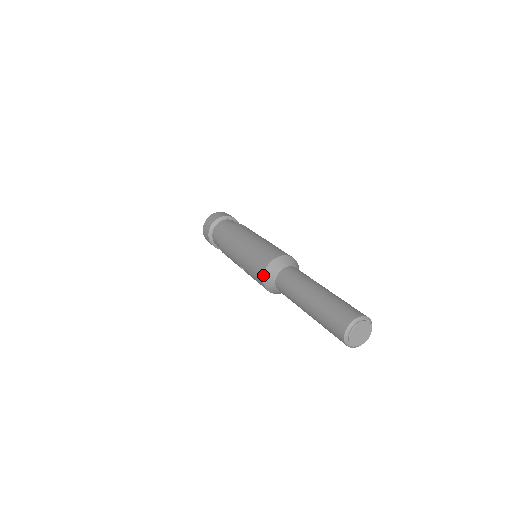
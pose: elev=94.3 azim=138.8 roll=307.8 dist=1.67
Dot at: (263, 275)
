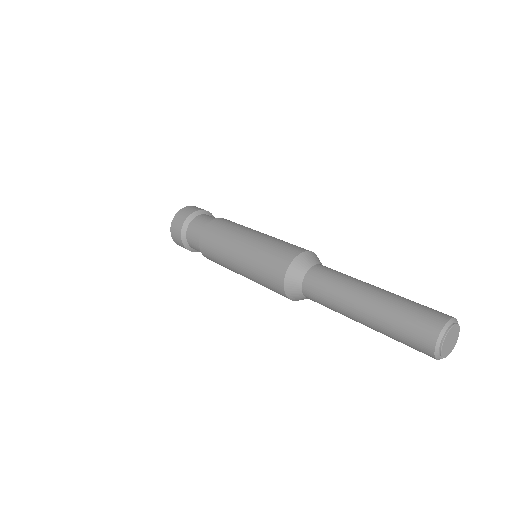
Dot at: occluded
